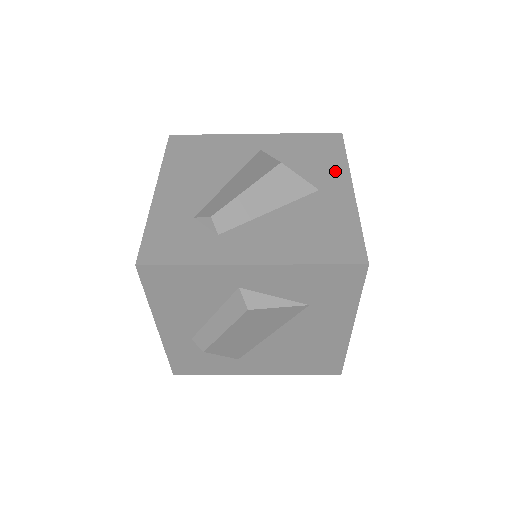
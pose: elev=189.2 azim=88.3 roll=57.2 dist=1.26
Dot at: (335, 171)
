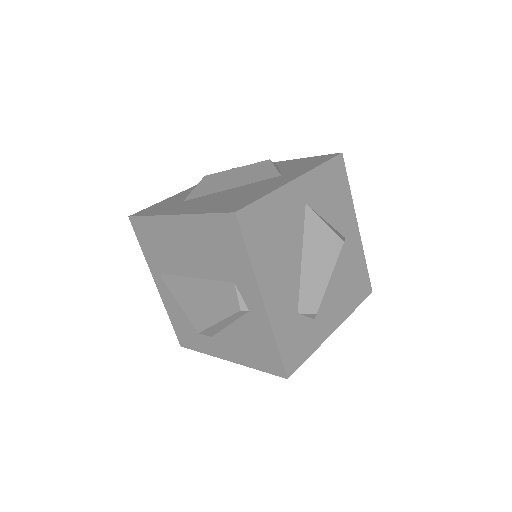
Dot at: (348, 211)
